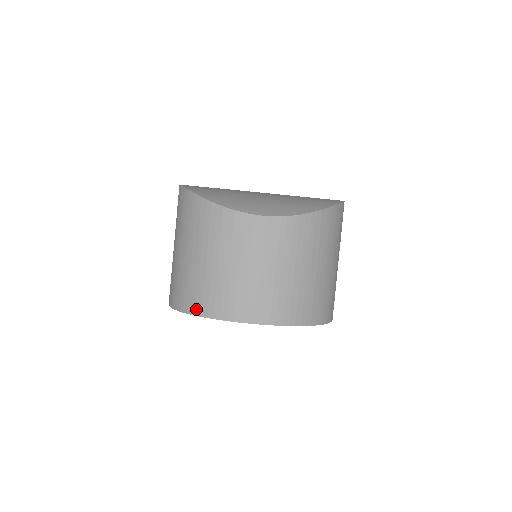
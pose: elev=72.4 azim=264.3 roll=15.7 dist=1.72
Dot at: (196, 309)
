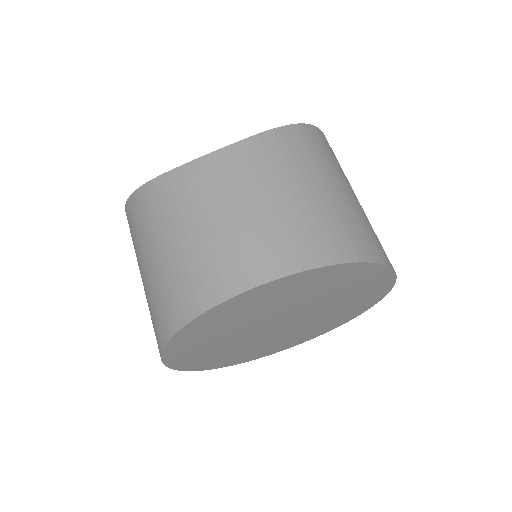
Dot at: (177, 320)
